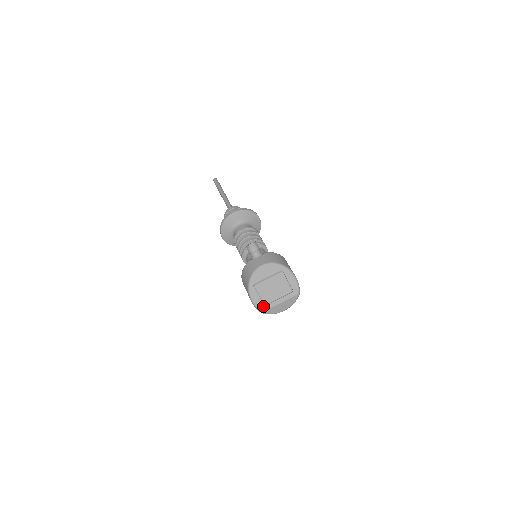
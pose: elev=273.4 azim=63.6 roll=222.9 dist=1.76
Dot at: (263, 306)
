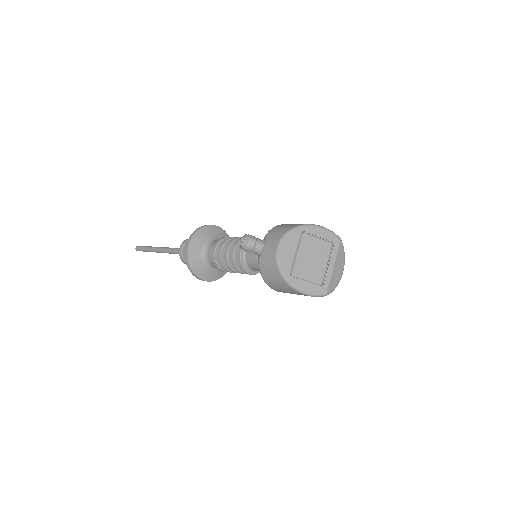
Dot at: (321, 287)
